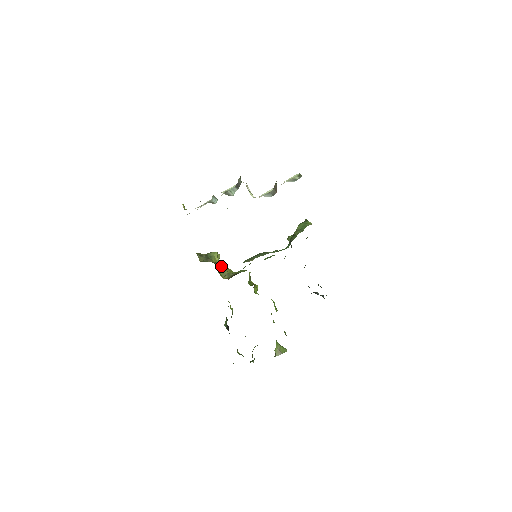
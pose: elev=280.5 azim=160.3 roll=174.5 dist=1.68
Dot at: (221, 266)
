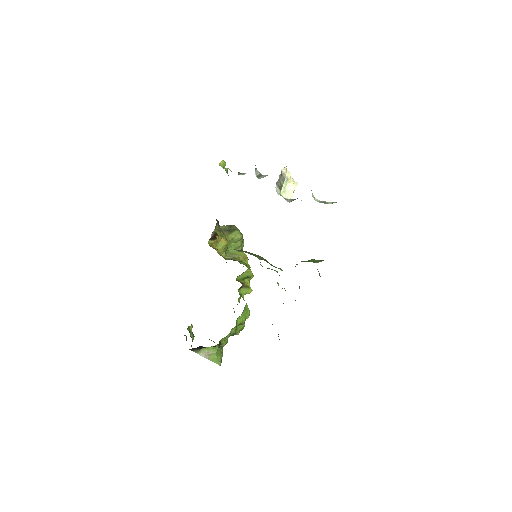
Dot at: (226, 242)
